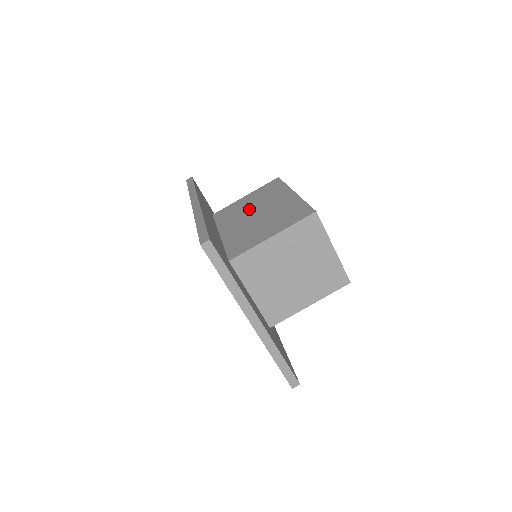
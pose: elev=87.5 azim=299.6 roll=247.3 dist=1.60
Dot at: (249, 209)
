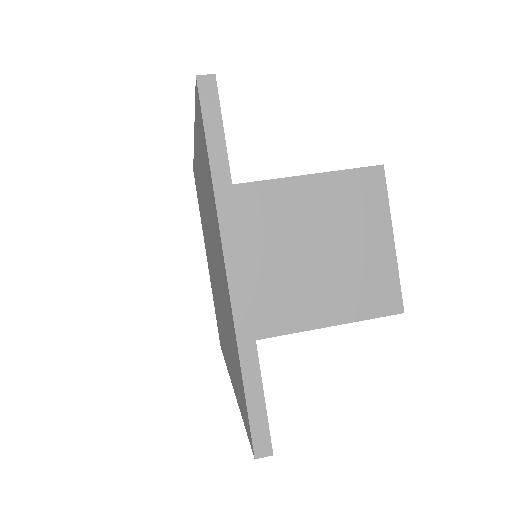
Dot at: occluded
